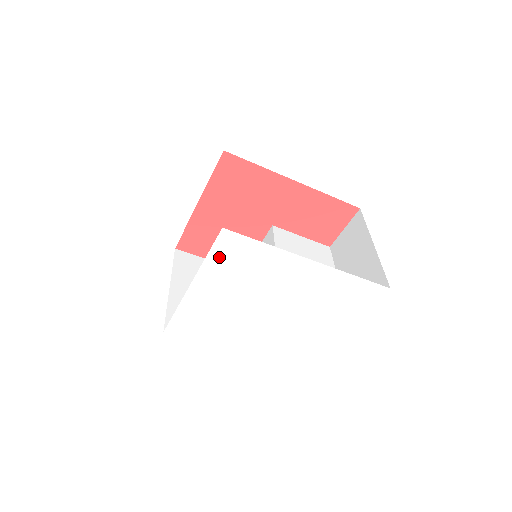
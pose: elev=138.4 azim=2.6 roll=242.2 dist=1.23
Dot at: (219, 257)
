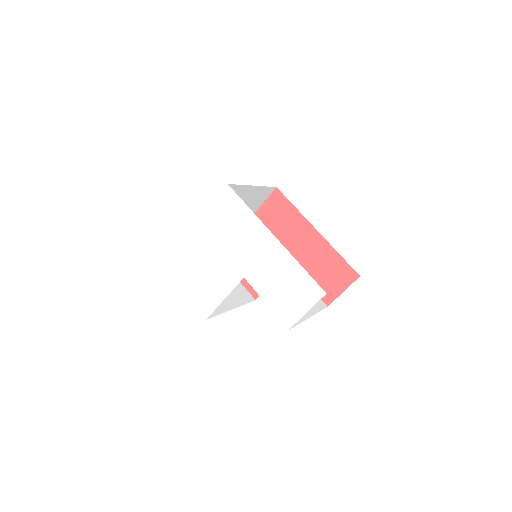
Dot at: (219, 209)
